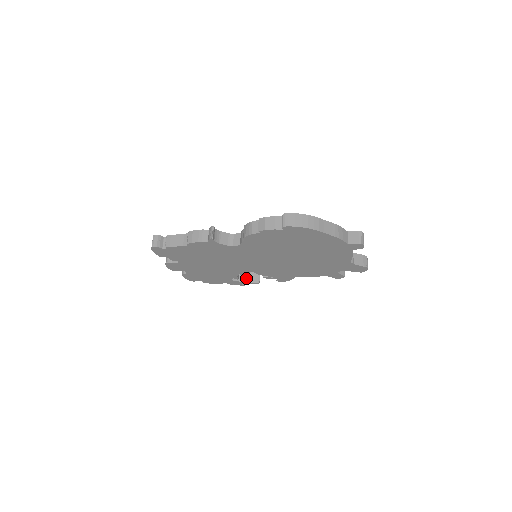
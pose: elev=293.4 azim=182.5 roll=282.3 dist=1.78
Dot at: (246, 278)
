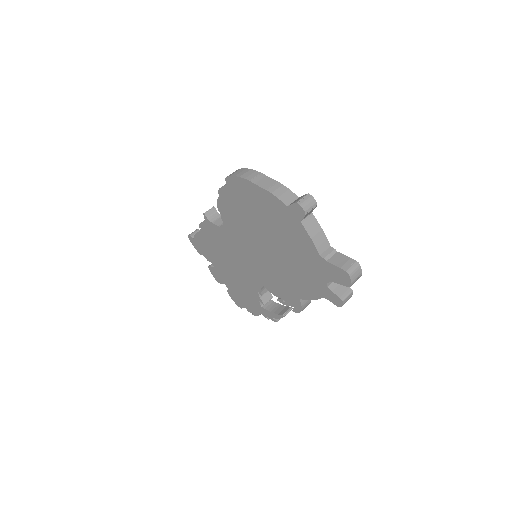
Dot at: (276, 309)
